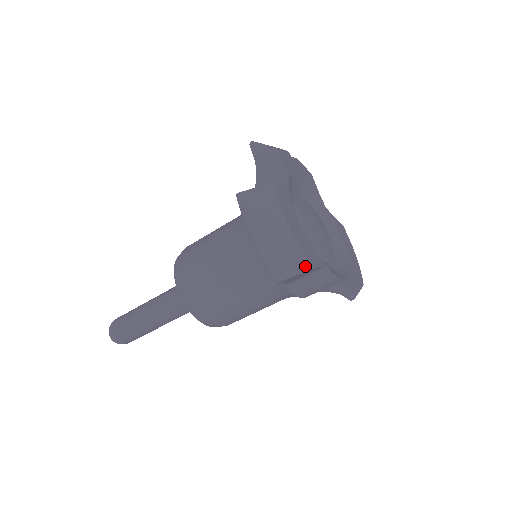
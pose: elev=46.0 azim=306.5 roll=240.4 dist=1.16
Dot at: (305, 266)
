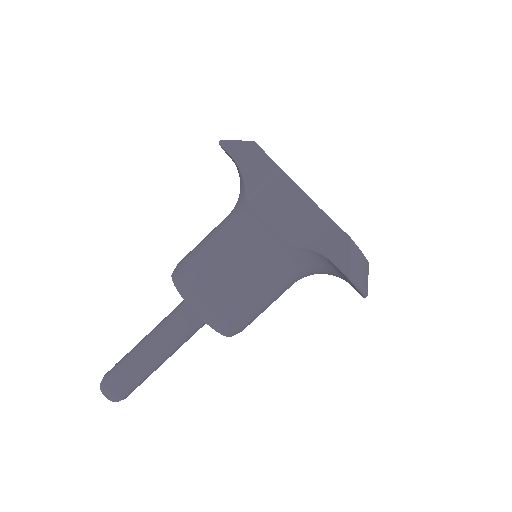
Dot at: (249, 141)
